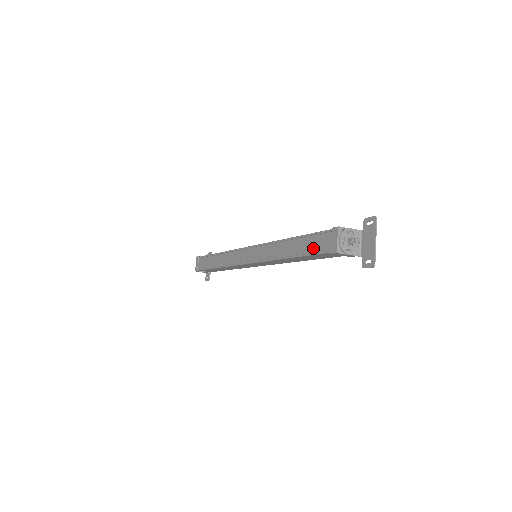
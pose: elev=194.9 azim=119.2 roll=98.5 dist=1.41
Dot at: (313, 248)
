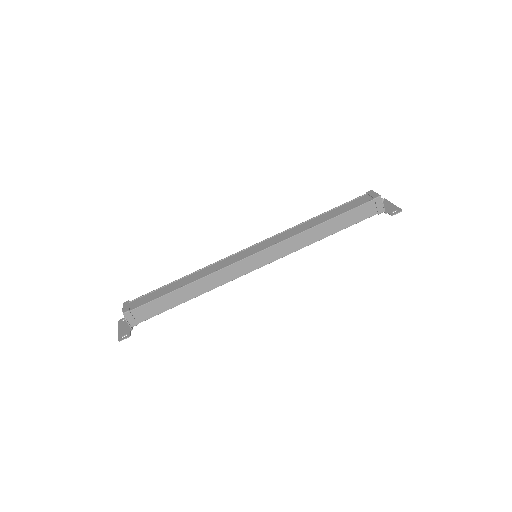
Dot at: (351, 207)
